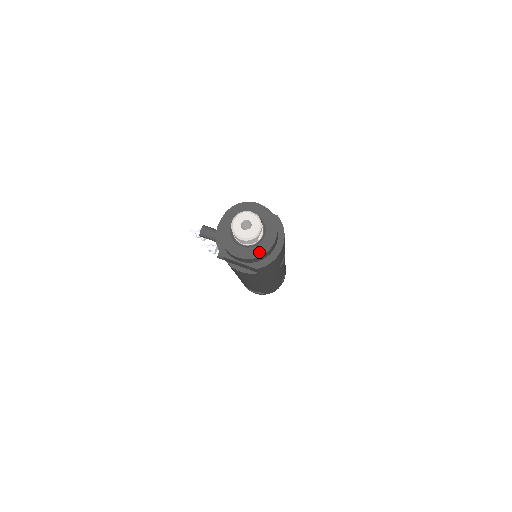
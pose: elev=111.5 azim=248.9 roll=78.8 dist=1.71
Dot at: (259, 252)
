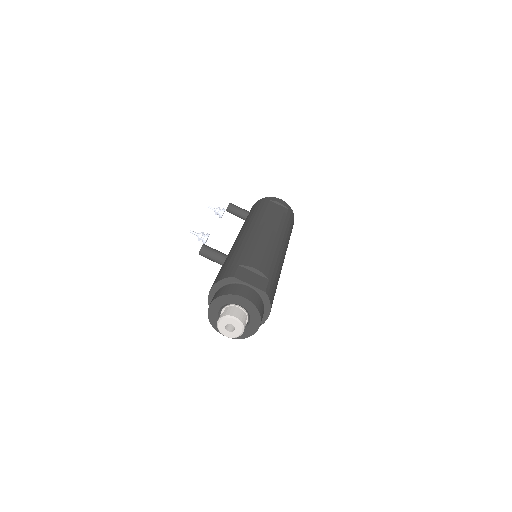
Dot at: (243, 335)
